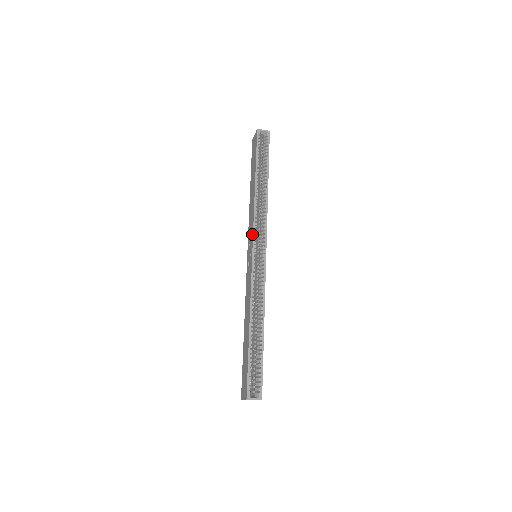
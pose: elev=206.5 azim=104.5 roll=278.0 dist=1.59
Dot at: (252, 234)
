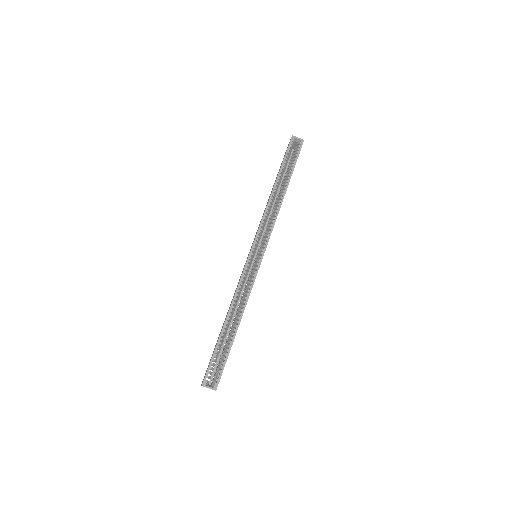
Dot at: (256, 234)
